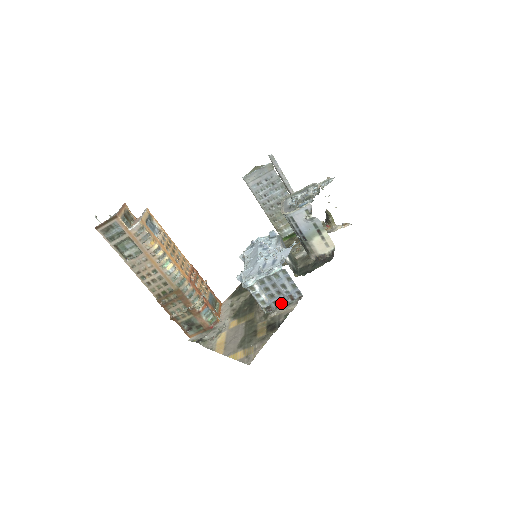
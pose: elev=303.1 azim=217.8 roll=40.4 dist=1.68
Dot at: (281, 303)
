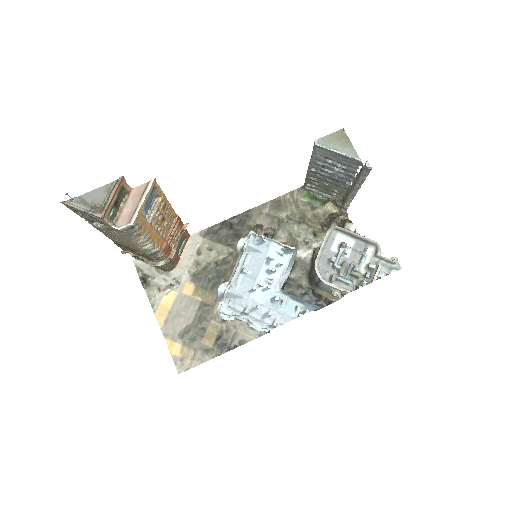
Dot at: occluded
